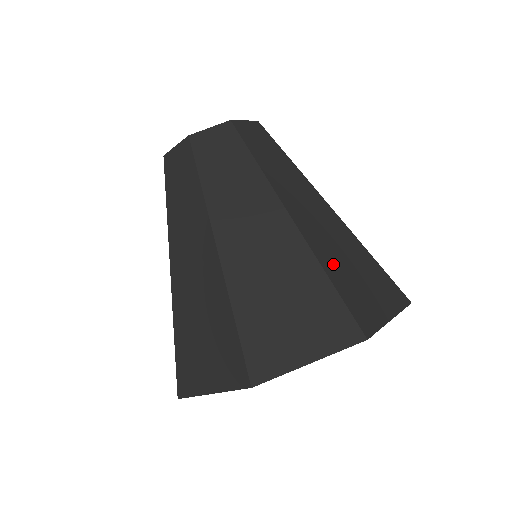
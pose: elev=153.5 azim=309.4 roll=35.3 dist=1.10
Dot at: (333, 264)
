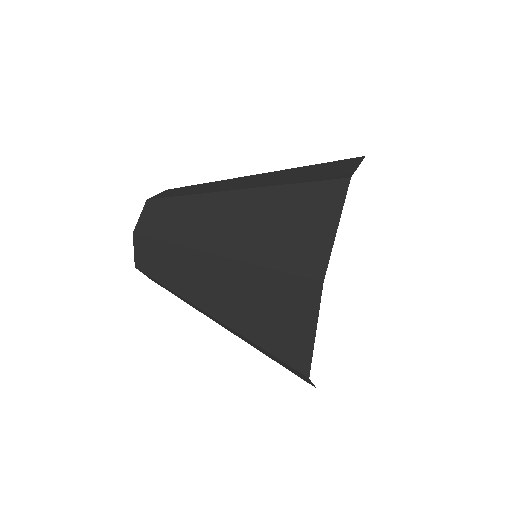
Dot at: (286, 181)
